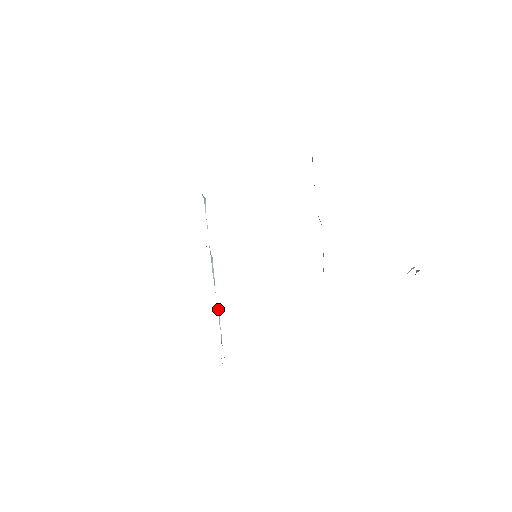
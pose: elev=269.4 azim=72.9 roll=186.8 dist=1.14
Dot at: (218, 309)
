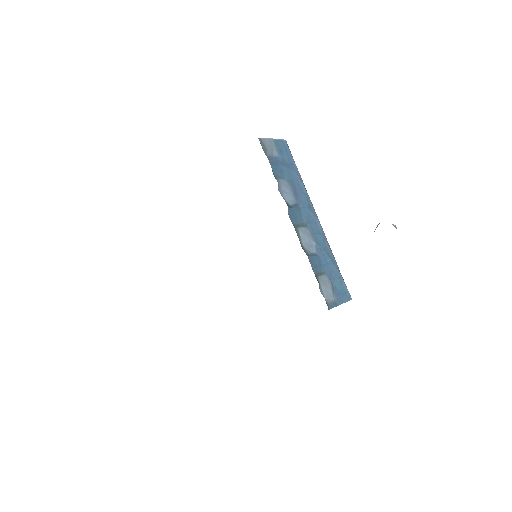
Dot at: occluded
